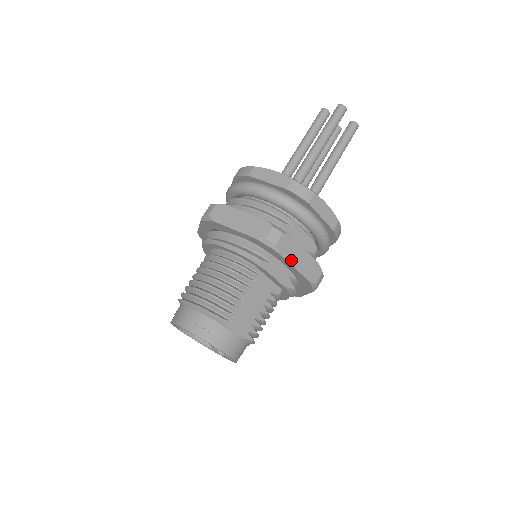
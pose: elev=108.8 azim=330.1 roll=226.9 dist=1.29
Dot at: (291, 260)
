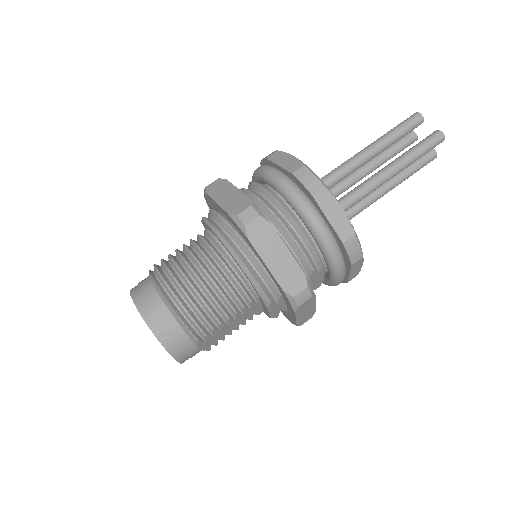
Dot at: (299, 314)
